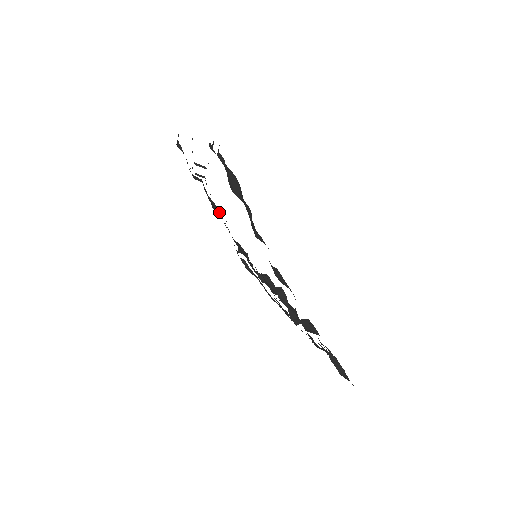
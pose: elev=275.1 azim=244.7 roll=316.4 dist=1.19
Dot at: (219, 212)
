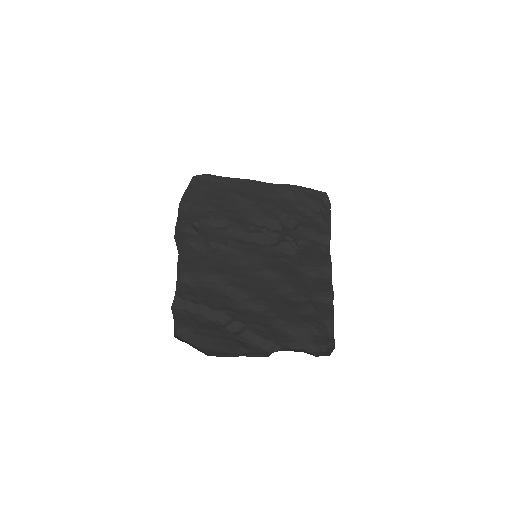
Dot at: (194, 274)
